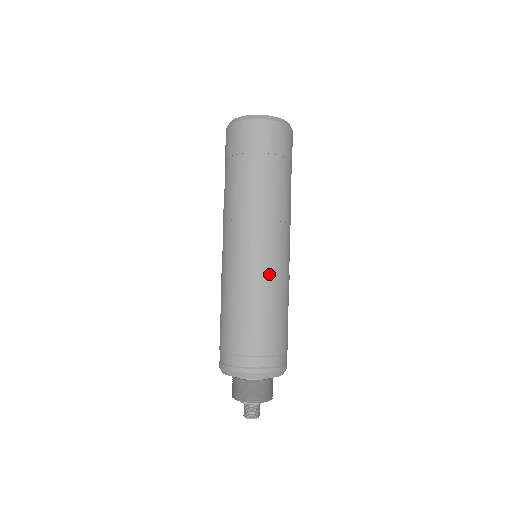
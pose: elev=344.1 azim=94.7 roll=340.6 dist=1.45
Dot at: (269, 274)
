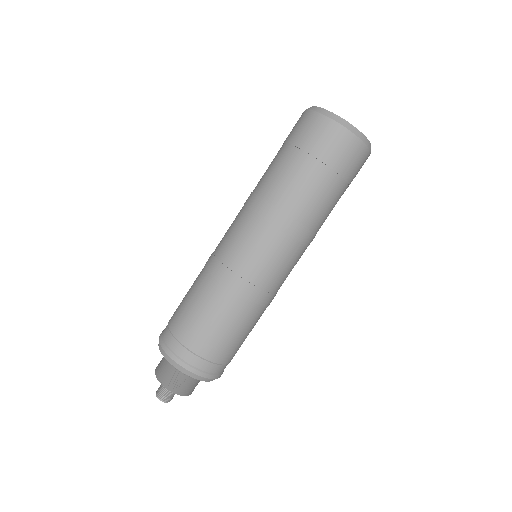
Dot at: (227, 268)
